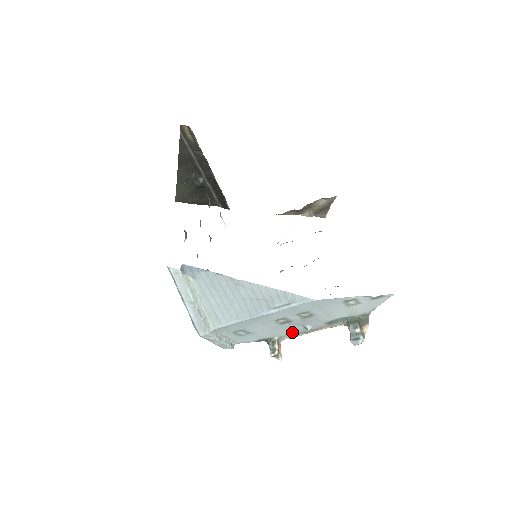
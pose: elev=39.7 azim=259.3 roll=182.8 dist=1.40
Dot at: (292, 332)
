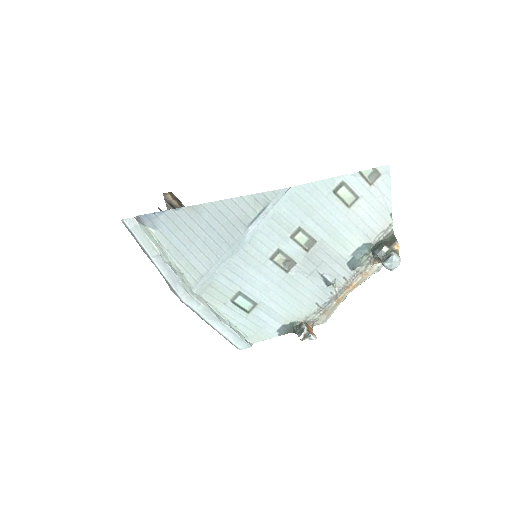
Dot at: (316, 301)
